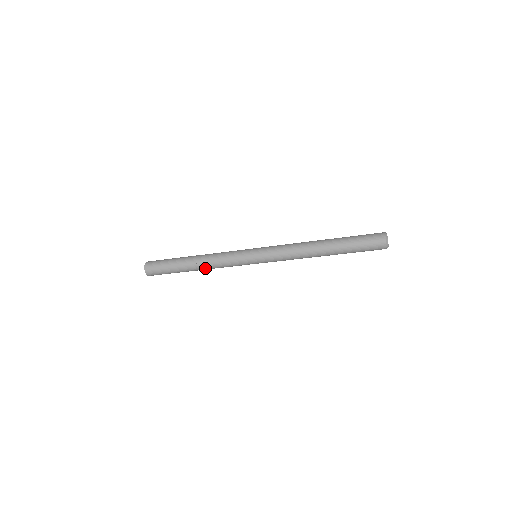
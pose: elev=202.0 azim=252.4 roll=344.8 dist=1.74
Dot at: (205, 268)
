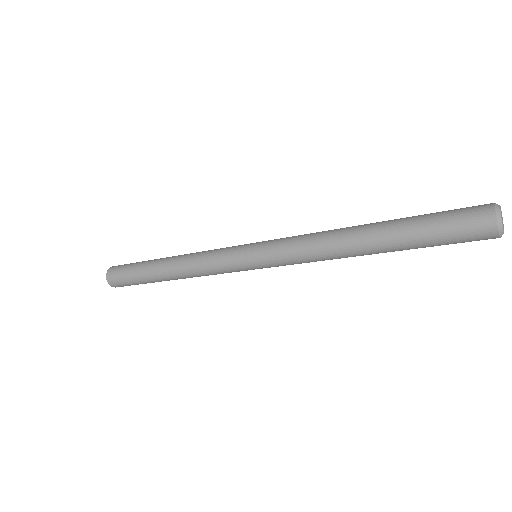
Dot at: (184, 277)
